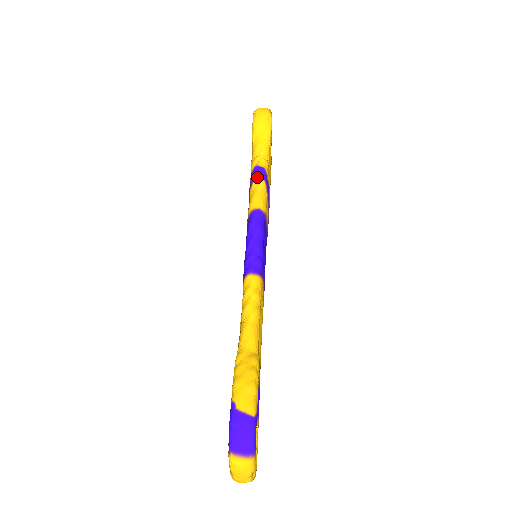
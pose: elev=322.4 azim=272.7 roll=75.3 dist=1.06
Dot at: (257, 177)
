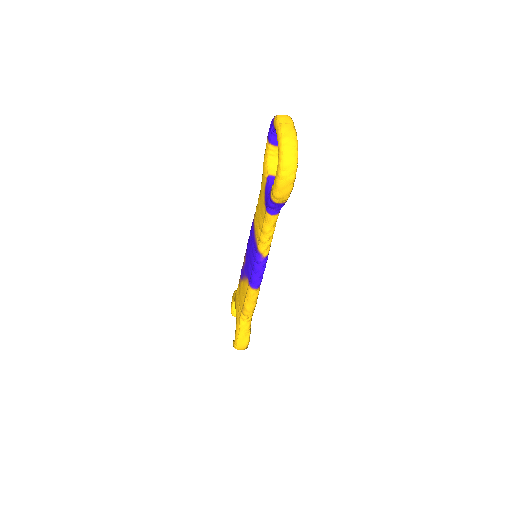
Dot at: occluded
